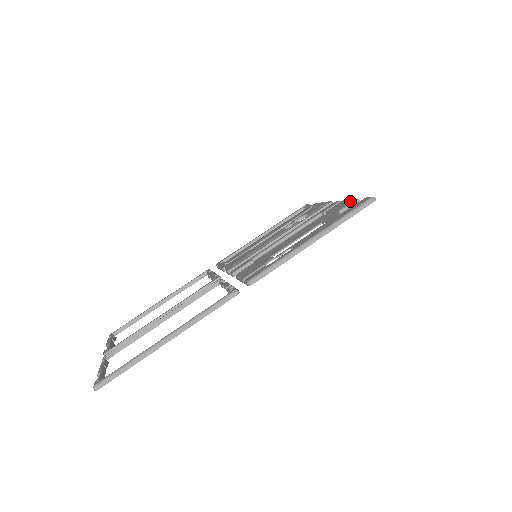
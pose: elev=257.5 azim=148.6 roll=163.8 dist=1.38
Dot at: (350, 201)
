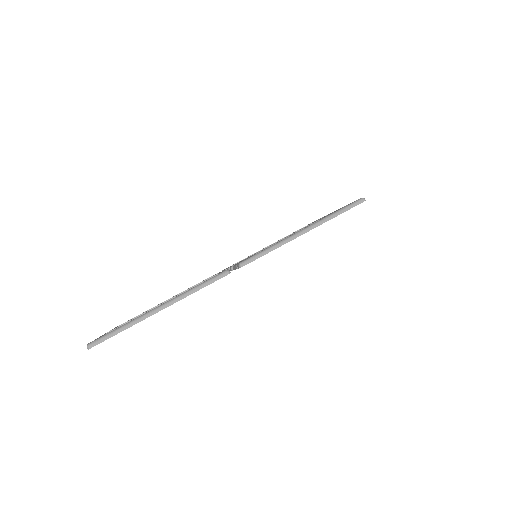
Dot at: (344, 206)
